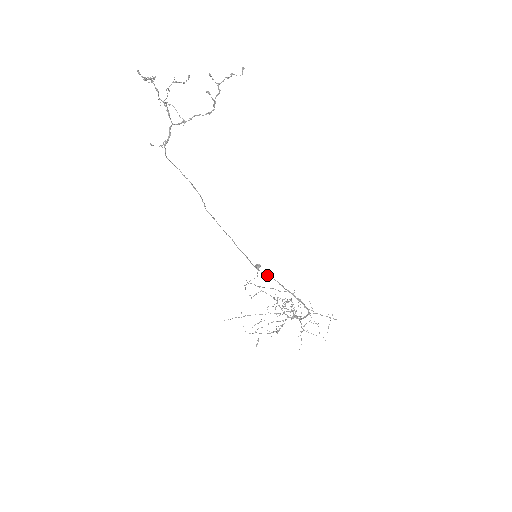
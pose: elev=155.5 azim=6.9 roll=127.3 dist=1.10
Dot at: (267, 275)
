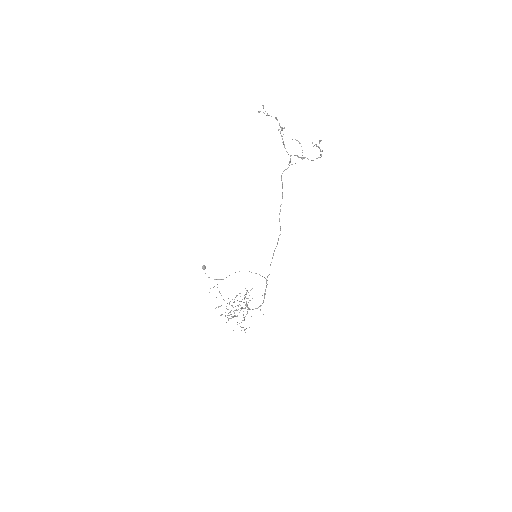
Dot at: occluded
